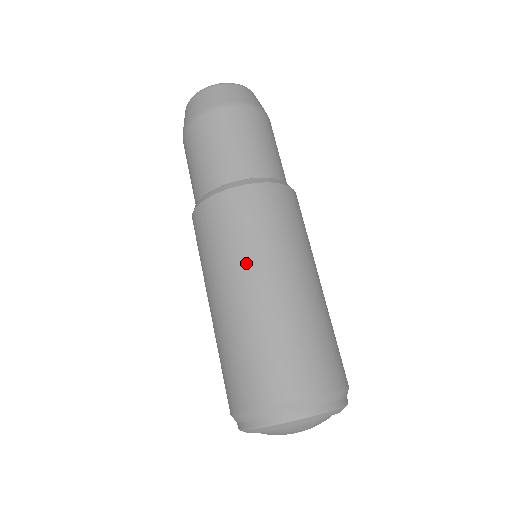
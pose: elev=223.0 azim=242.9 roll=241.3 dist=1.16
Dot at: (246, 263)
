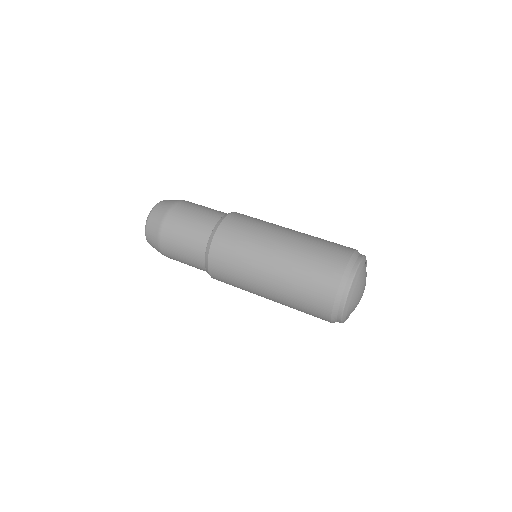
Dot at: (254, 266)
